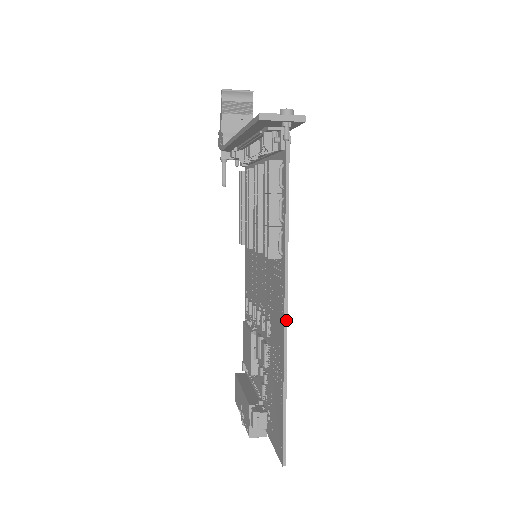
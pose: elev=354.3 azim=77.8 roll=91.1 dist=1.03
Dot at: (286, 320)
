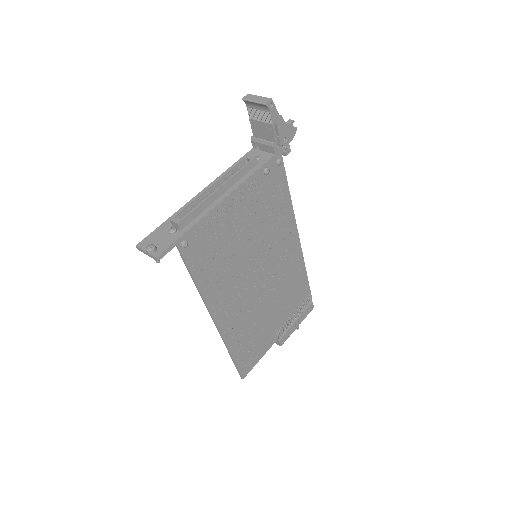
Dot at: (218, 329)
